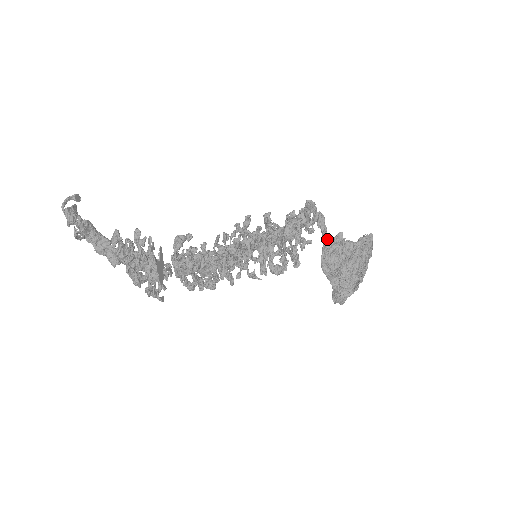
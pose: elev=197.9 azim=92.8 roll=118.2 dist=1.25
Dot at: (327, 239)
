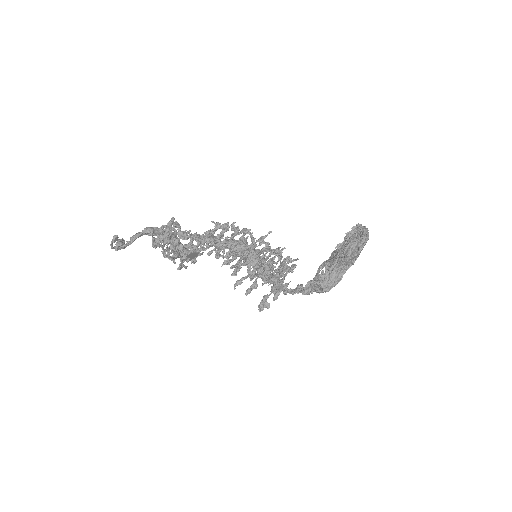
Dot at: (298, 290)
